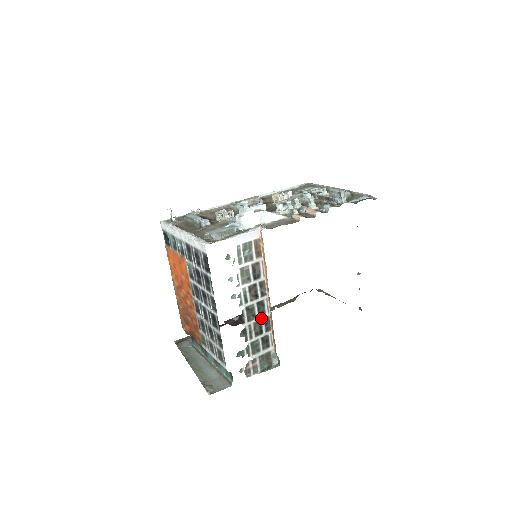
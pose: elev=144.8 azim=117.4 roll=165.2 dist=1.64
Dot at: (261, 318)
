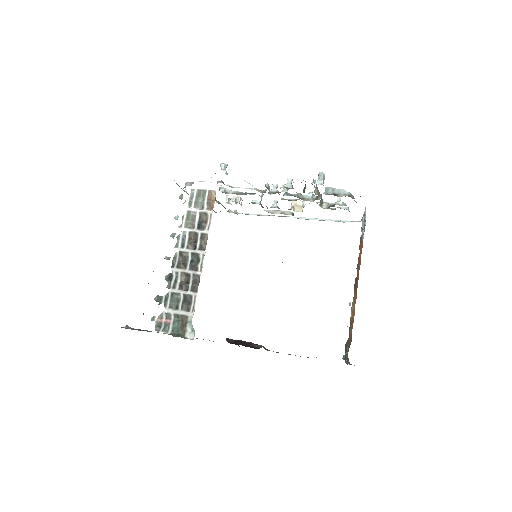
Dot at: (191, 272)
